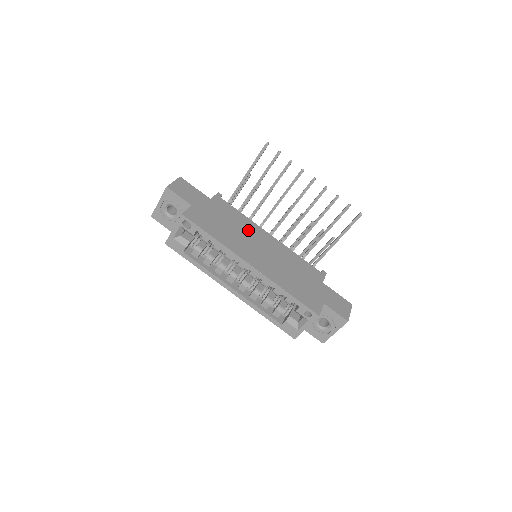
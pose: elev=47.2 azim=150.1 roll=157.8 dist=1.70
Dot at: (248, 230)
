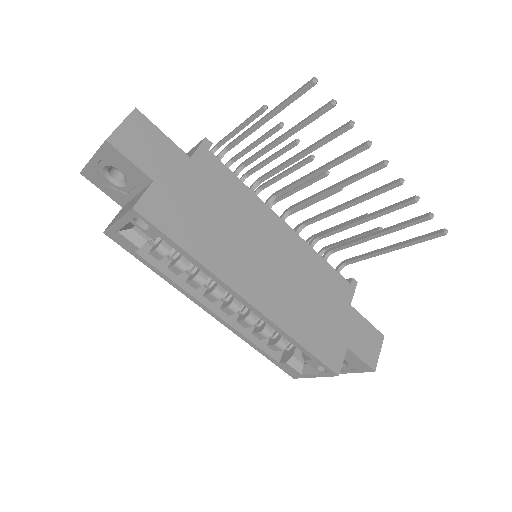
Dot at: (250, 220)
